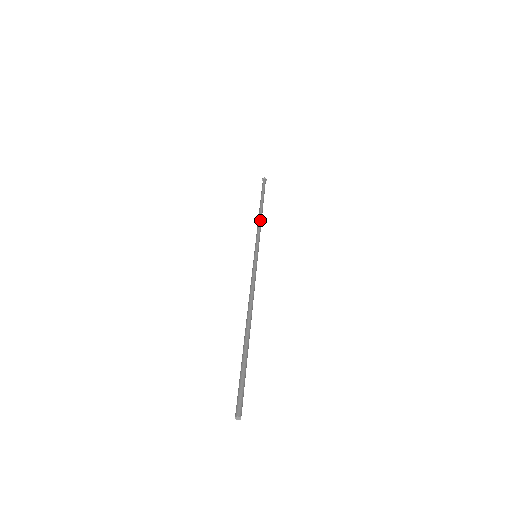
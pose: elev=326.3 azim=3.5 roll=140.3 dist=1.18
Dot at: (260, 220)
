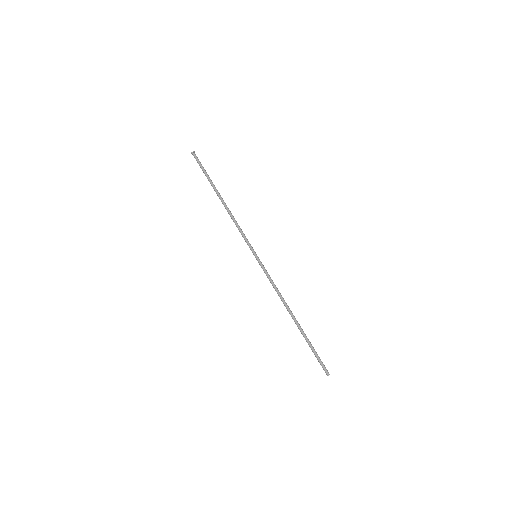
Dot at: (231, 215)
